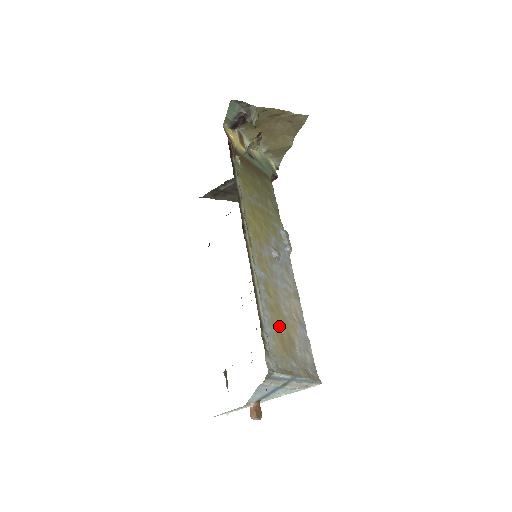
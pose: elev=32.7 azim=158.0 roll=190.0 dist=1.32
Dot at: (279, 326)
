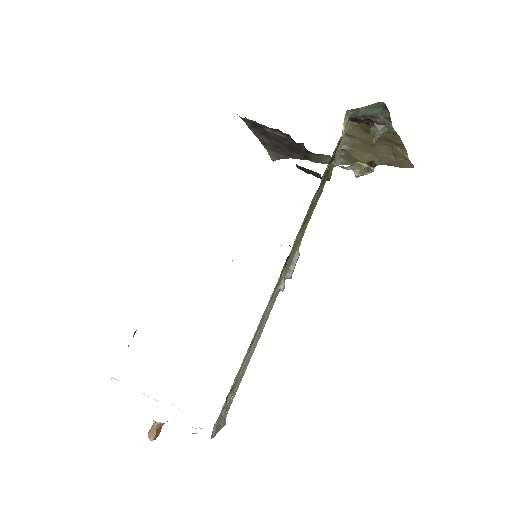
Dot at: occluded
